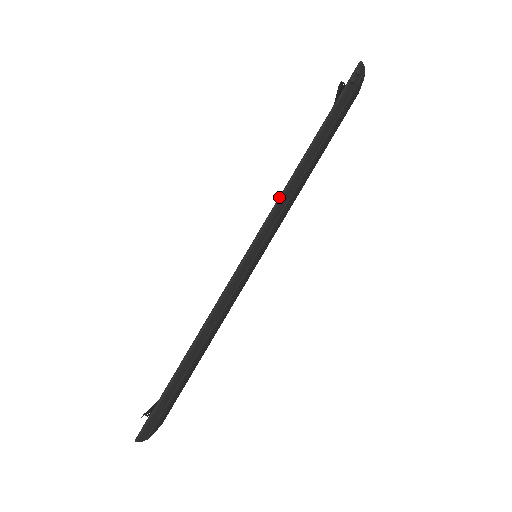
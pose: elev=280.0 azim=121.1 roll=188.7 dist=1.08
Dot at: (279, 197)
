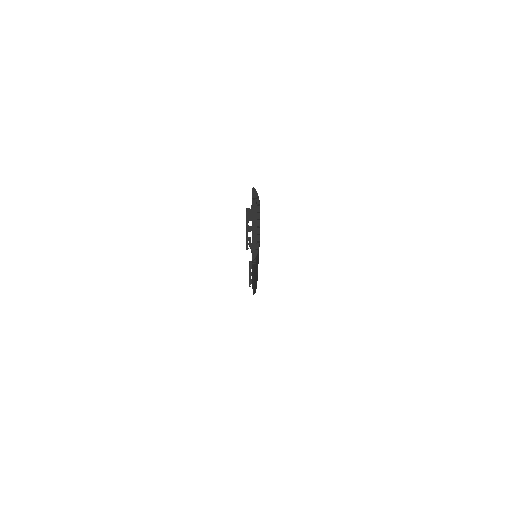
Dot at: (252, 278)
